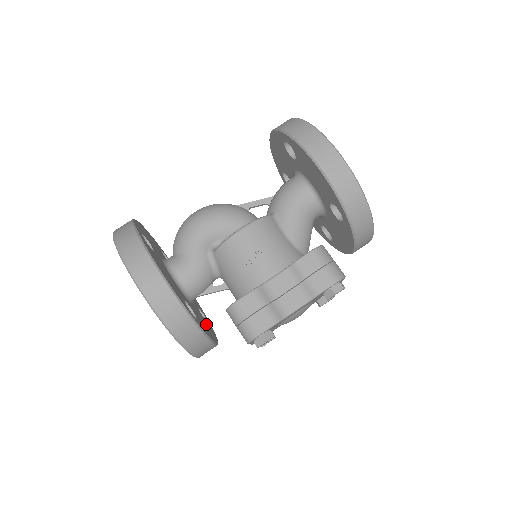
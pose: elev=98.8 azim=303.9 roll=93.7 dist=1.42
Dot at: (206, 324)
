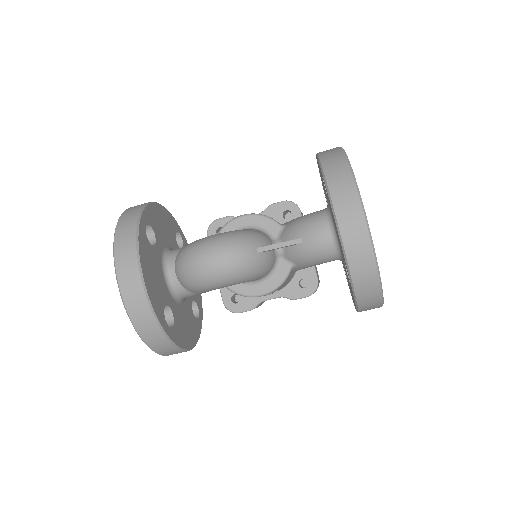
Dot at: occluded
